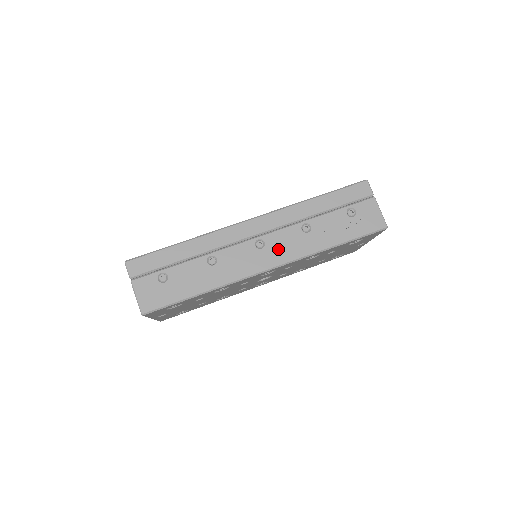
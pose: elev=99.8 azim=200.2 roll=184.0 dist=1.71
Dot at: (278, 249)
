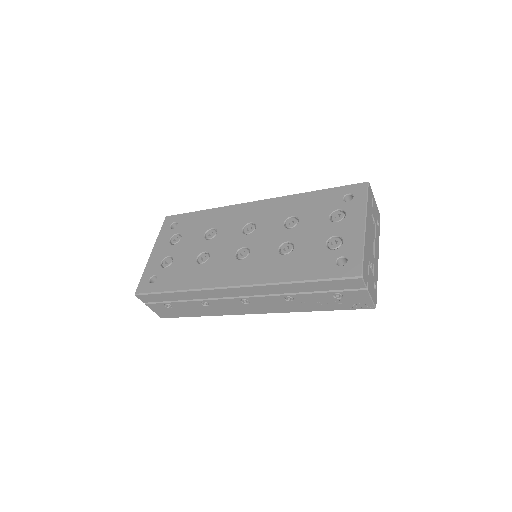
Dot at: (262, 306)
